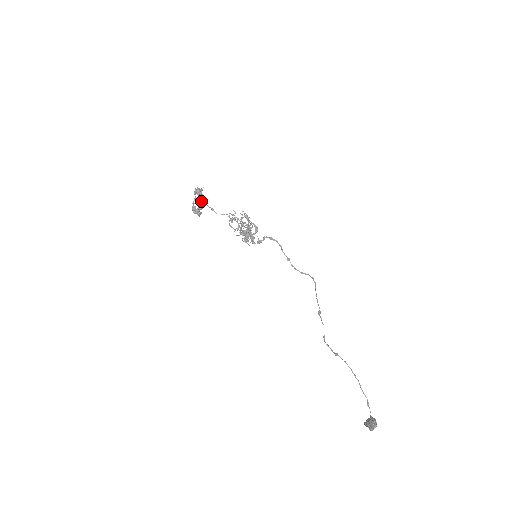
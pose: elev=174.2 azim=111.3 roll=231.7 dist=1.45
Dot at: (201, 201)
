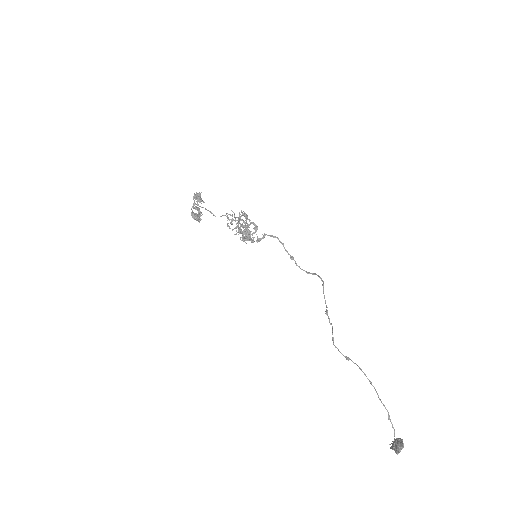
Dot at: (200, 206)
